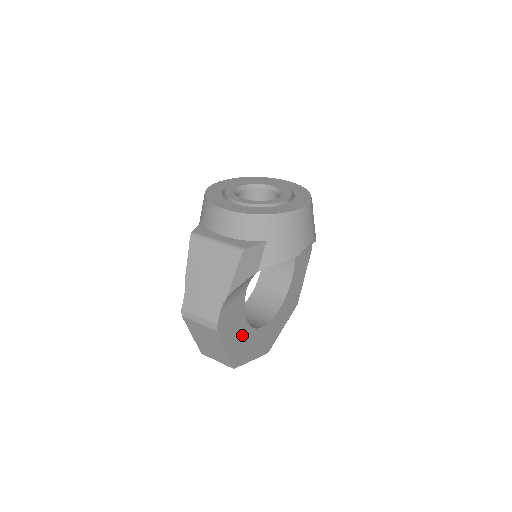
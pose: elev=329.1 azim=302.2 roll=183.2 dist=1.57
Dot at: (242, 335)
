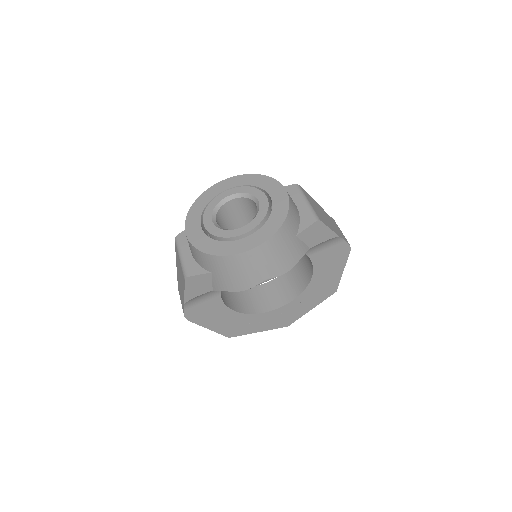
Dot at: (231, 319)
